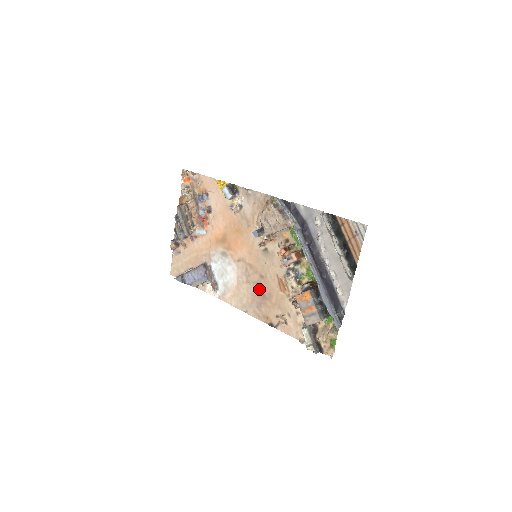
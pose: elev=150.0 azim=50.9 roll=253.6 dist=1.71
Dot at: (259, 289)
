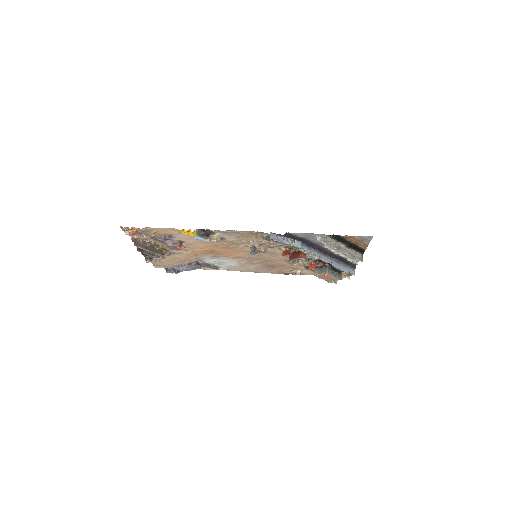
Dot at: (266, 265)
